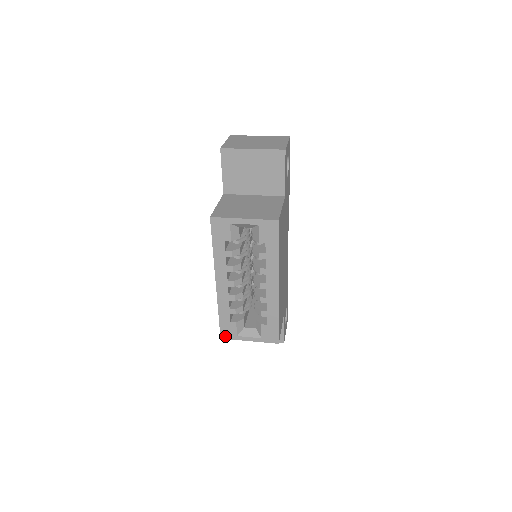
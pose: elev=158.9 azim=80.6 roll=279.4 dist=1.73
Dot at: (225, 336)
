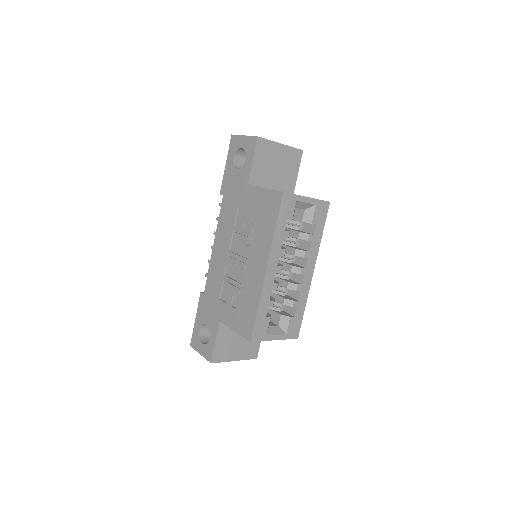
Dot at: (256, 338)
